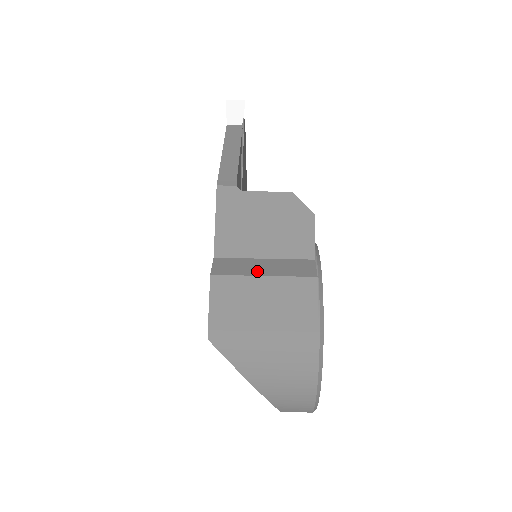
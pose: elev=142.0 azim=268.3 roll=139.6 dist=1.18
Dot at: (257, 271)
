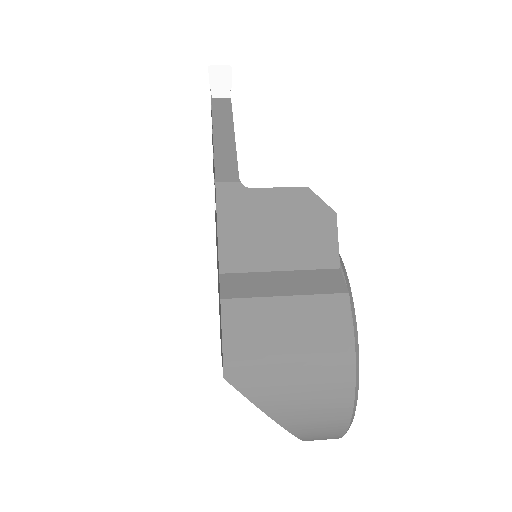
Dot at: (276, 290)
